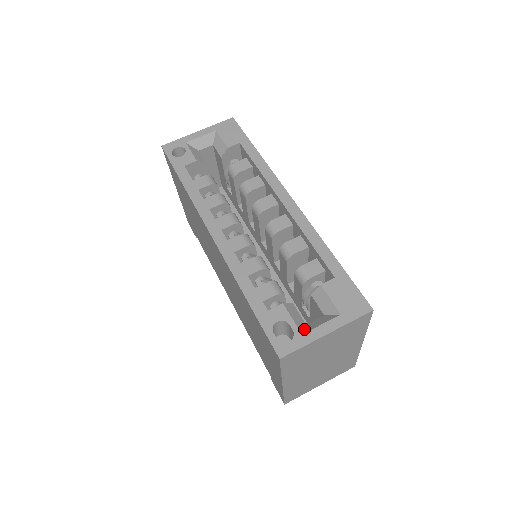
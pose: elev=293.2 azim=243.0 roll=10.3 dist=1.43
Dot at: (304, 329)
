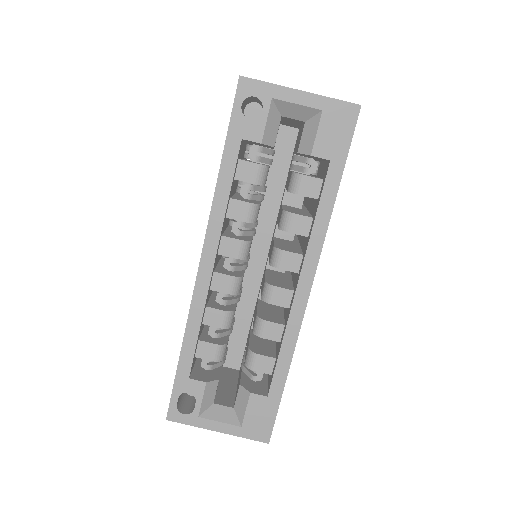
Dot at: (206, 410)
